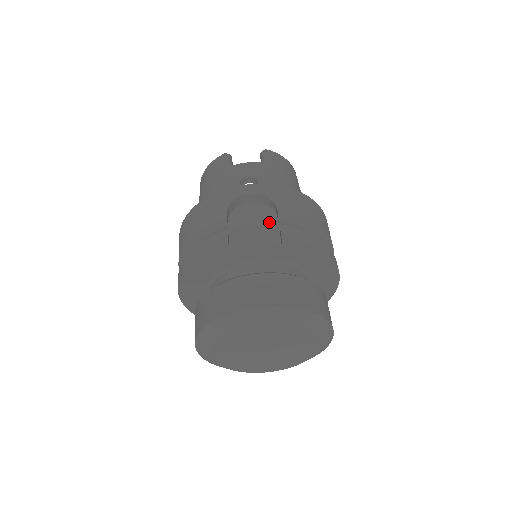
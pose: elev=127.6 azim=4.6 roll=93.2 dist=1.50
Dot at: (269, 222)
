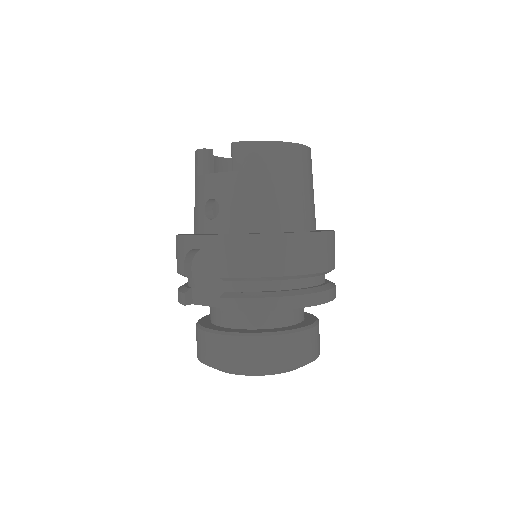
Dot at: (219, 278)
